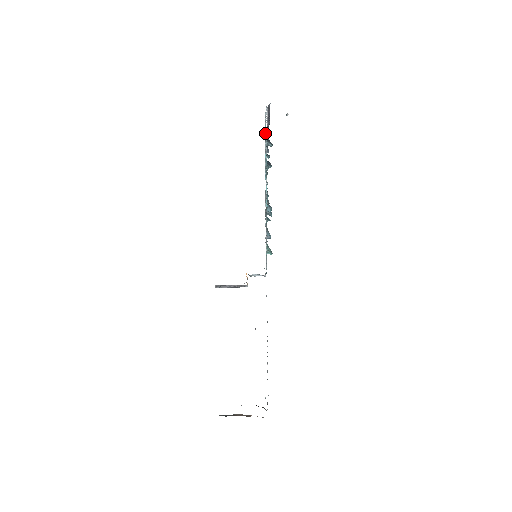
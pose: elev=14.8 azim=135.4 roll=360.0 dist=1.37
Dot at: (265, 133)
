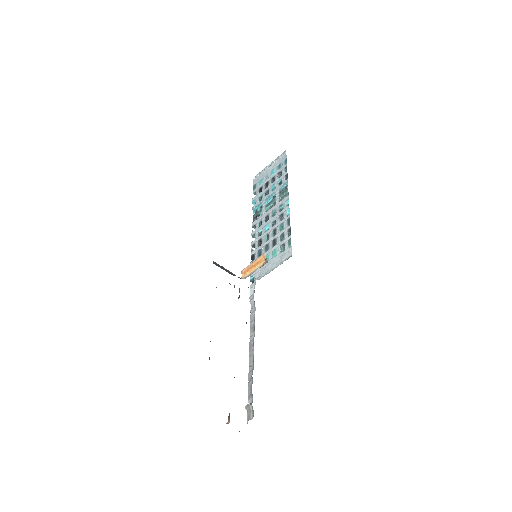
Dot at: (275, 171)
